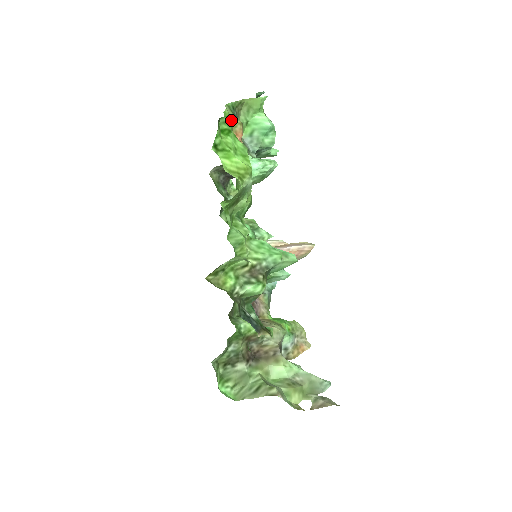
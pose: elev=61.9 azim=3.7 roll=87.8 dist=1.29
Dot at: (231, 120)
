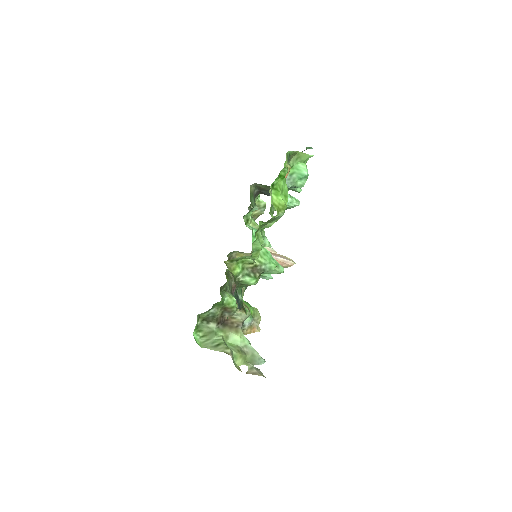
Dot at: occluded
